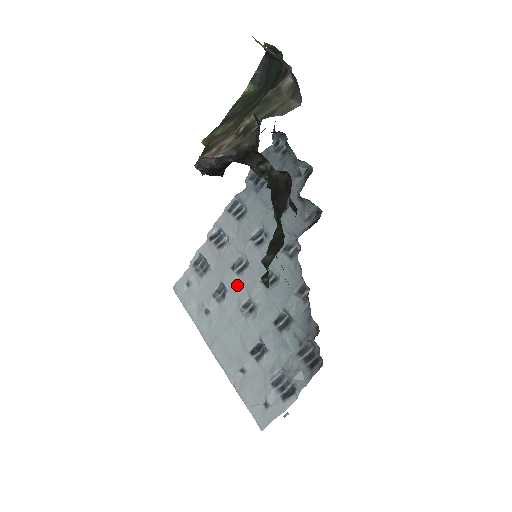
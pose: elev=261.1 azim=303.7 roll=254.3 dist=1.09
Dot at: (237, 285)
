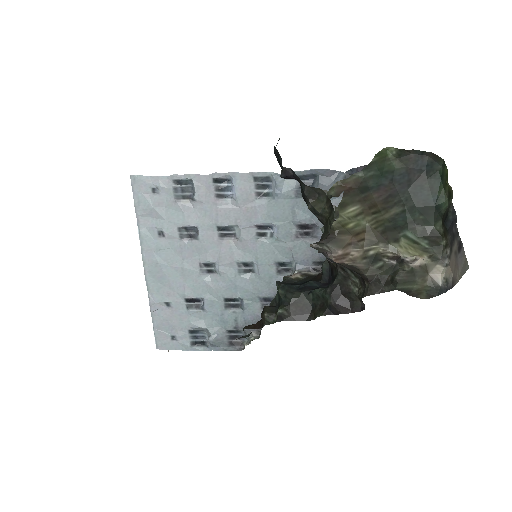
Dot at: (212, 244)
